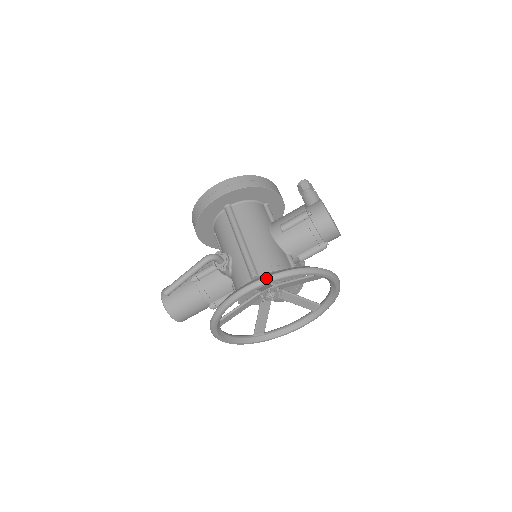
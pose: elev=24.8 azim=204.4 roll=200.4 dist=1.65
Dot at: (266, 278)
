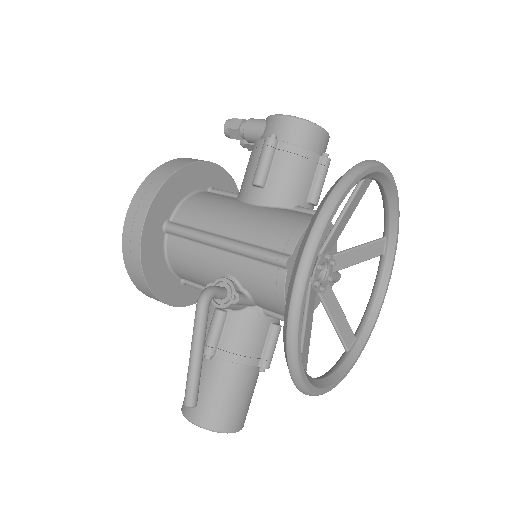
Dot at: (315, 227)
